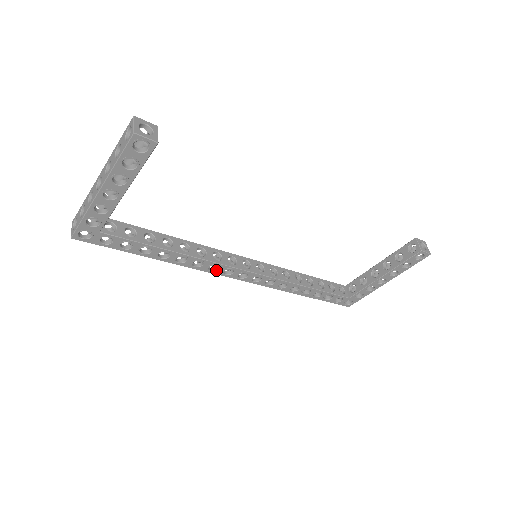
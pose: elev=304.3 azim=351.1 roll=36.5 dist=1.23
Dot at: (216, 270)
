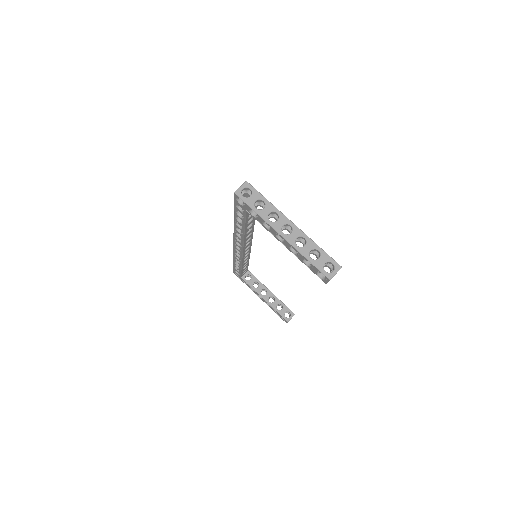
Dot at: (237, 239)
